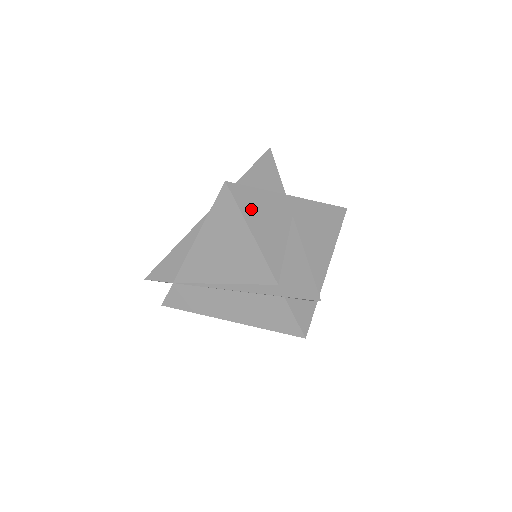
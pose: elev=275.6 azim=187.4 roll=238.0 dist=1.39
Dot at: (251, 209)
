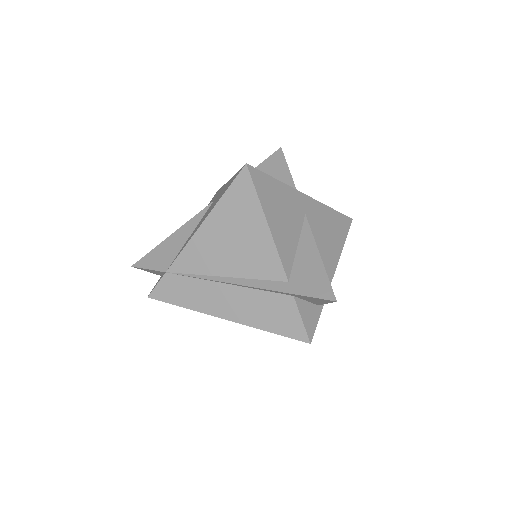
Dot at: (268, 198)
